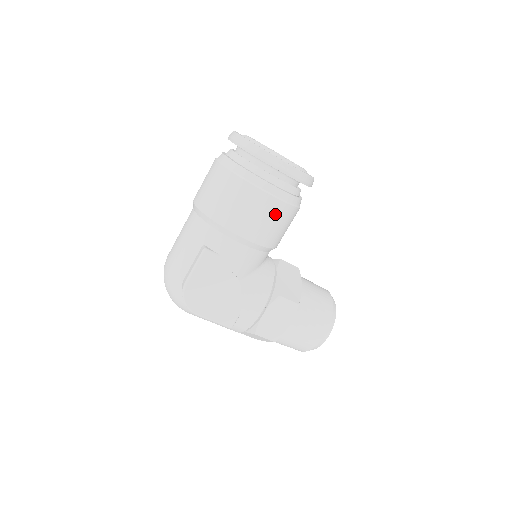
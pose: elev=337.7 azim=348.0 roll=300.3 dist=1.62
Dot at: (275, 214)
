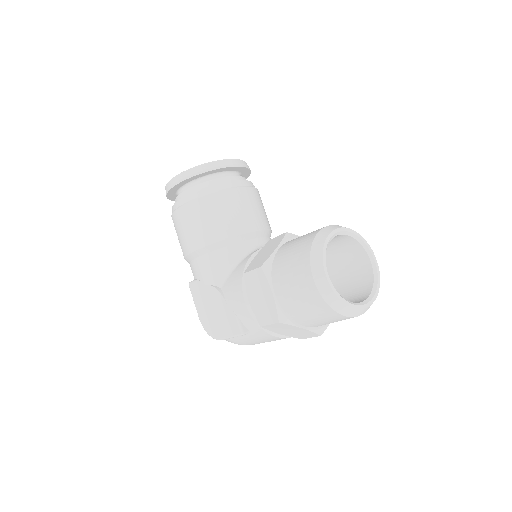
Dot at: (190, 217)
